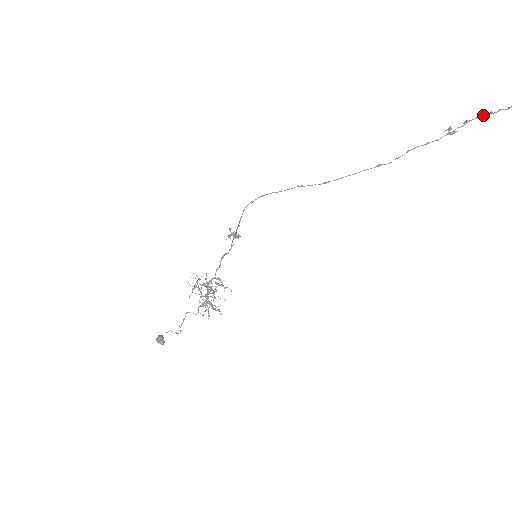
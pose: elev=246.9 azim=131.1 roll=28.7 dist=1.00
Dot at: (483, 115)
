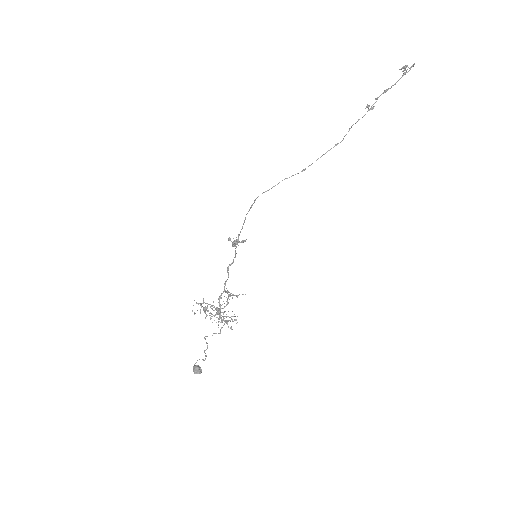
Dot at: (385, 91)
